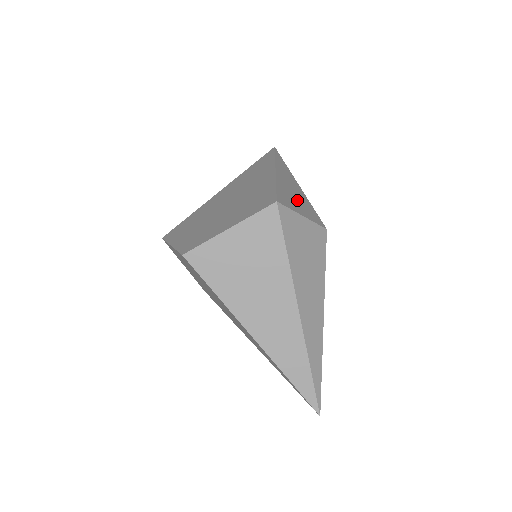
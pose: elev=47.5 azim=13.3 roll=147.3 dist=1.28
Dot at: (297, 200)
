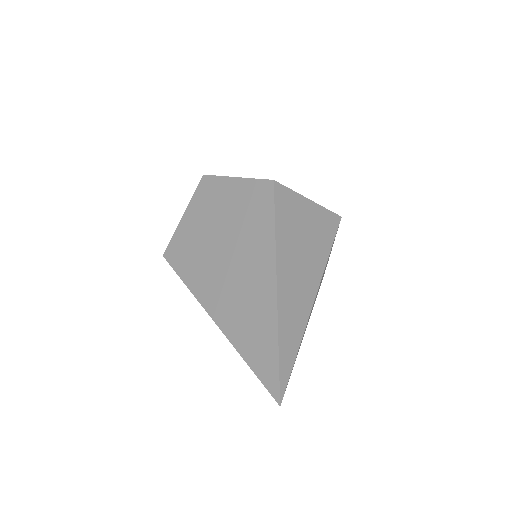
Dot at: occluded
